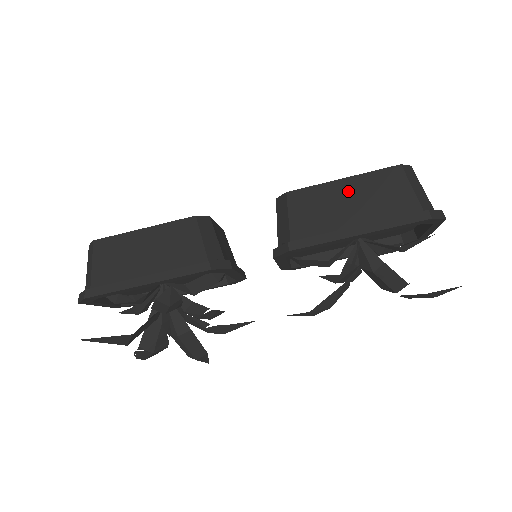
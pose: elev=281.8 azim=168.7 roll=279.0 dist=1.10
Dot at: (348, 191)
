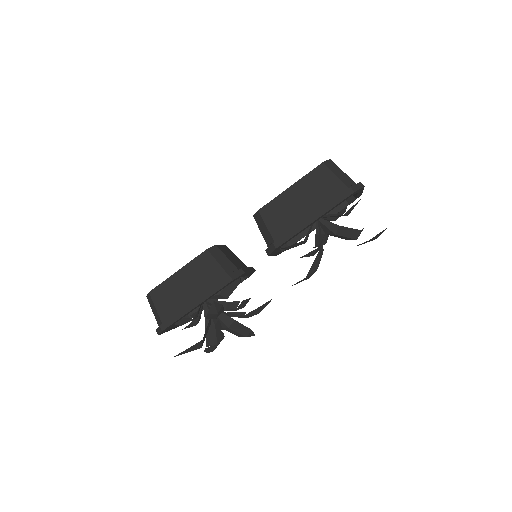
Dot at: (297, 194)
